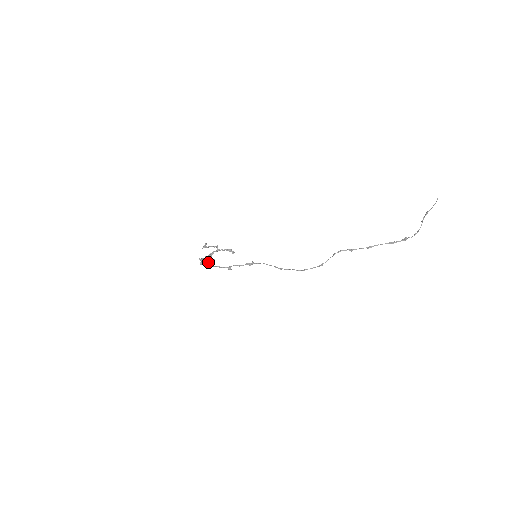
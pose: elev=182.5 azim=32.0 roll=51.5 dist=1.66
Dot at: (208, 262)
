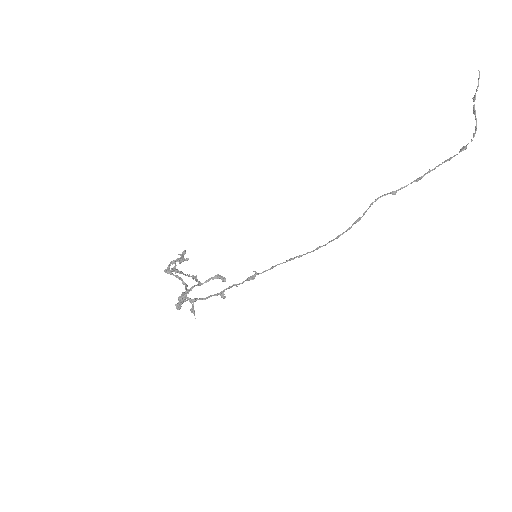
Dot at: (191, 311)
